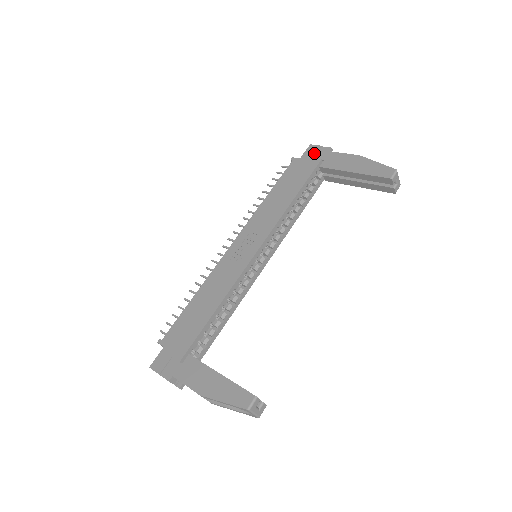
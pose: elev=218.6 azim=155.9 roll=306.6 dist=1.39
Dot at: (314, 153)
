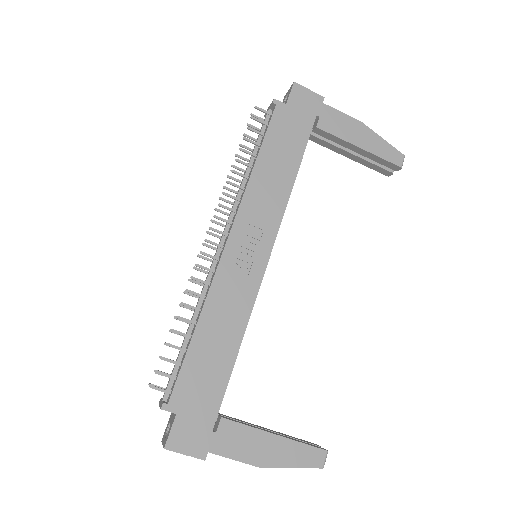
Dot at: (304, 100)
